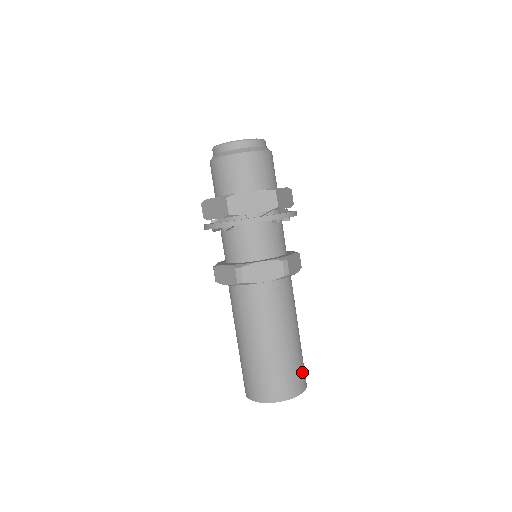
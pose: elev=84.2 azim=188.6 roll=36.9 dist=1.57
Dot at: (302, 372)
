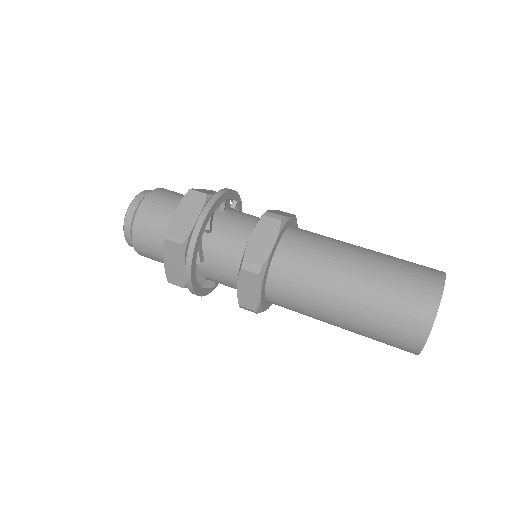
Dot at: (418, 265)
